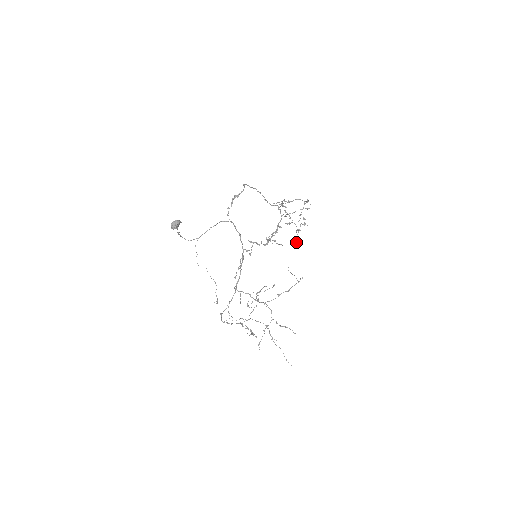
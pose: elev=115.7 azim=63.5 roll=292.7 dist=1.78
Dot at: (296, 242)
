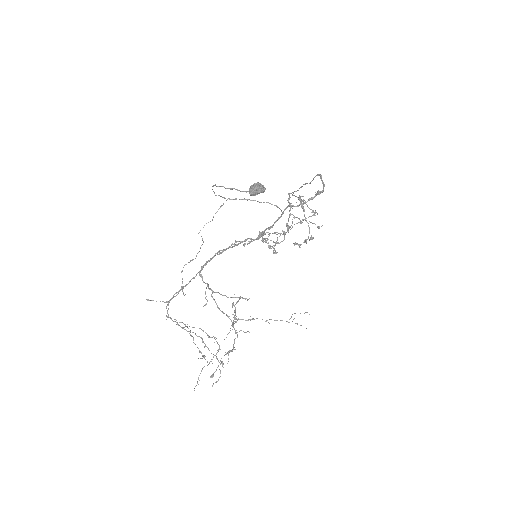
Dot at: (274, 246)
